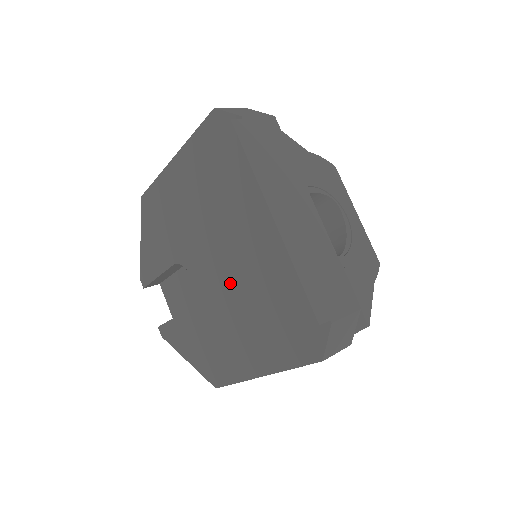
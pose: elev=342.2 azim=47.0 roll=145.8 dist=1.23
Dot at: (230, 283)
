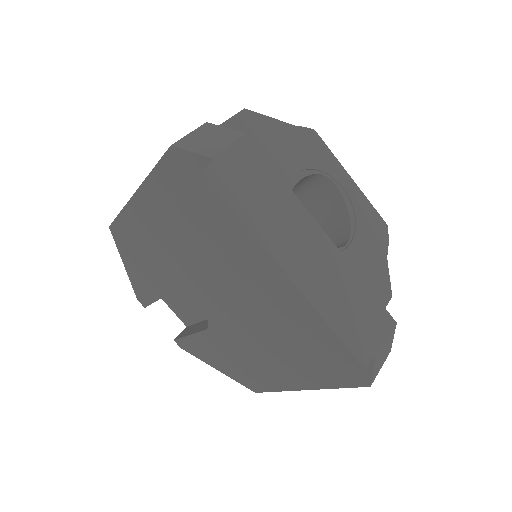
Dot at: (246, 314)
